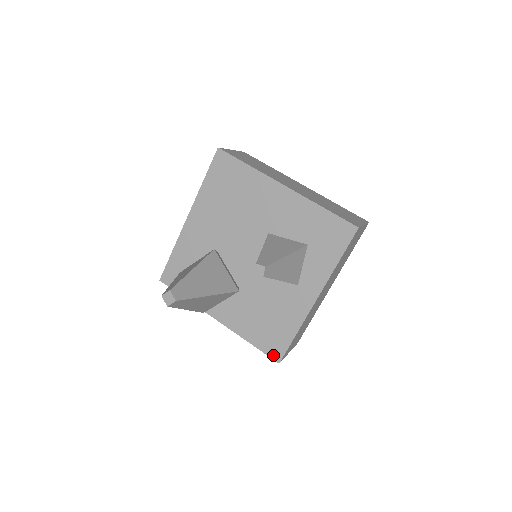
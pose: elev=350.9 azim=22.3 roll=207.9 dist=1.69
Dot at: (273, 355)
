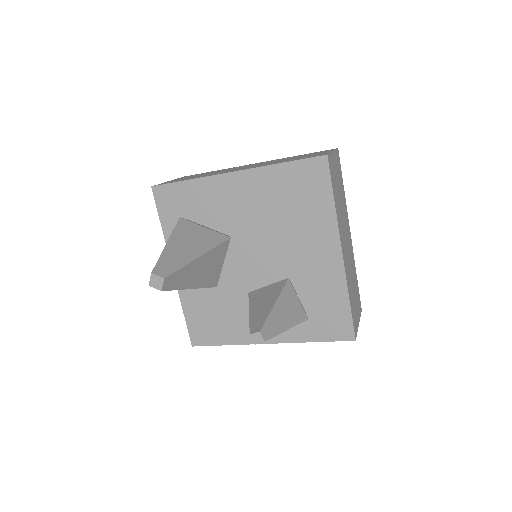
Dot at: (193, 337)
